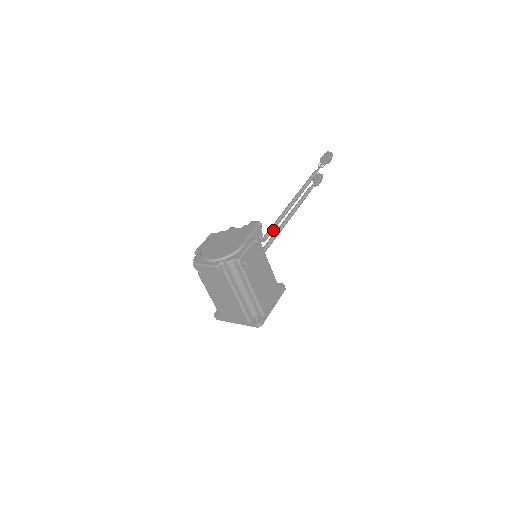
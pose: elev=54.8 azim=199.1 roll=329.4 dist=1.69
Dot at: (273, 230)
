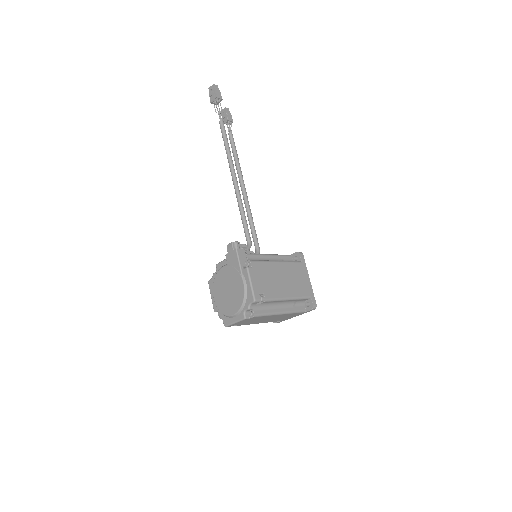
Dot at: (247, 227)
